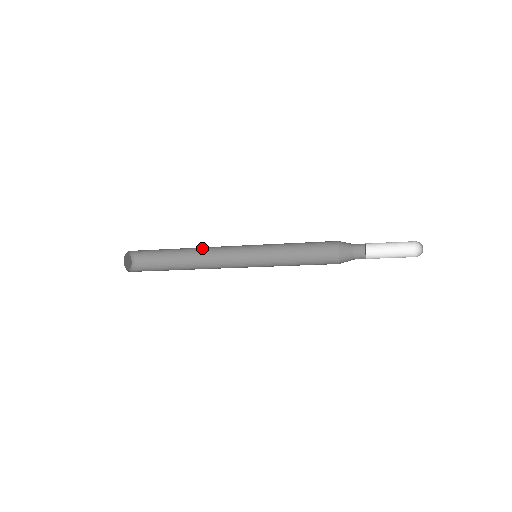
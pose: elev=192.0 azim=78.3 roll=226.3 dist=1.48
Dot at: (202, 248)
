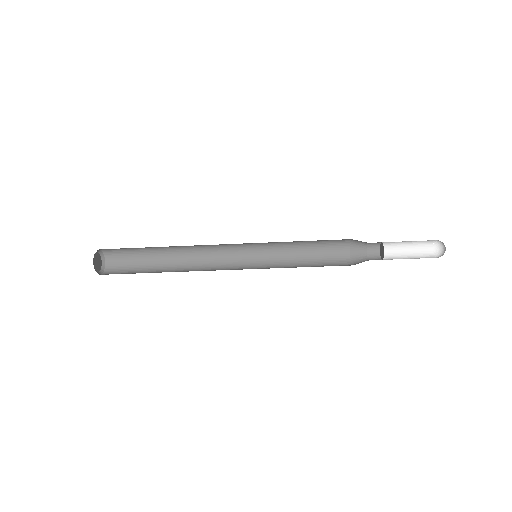
Dot at: (191, 250)
